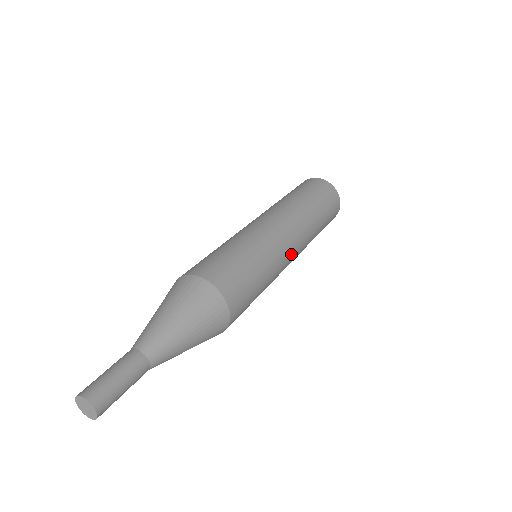
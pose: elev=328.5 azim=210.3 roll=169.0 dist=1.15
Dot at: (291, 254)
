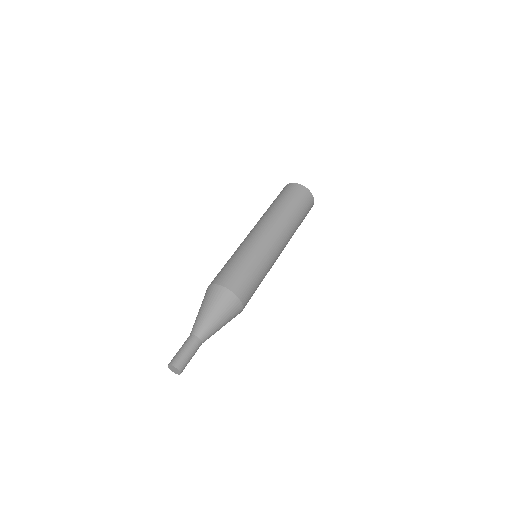
Dot at: occluded
